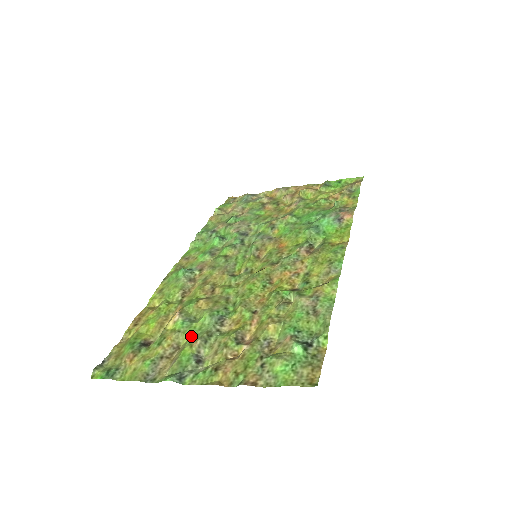
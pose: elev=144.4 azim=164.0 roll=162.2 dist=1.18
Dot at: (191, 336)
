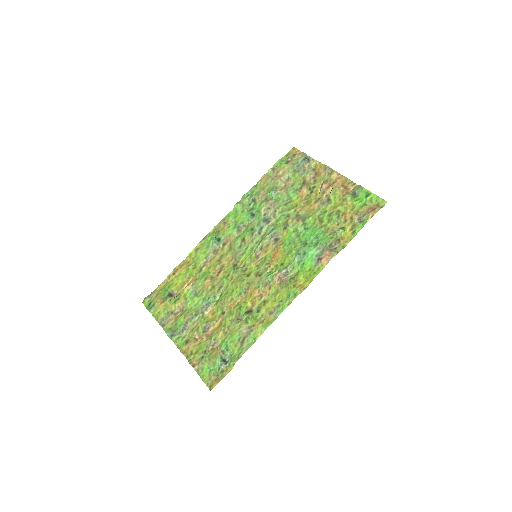
Dot at: (189, 308)
